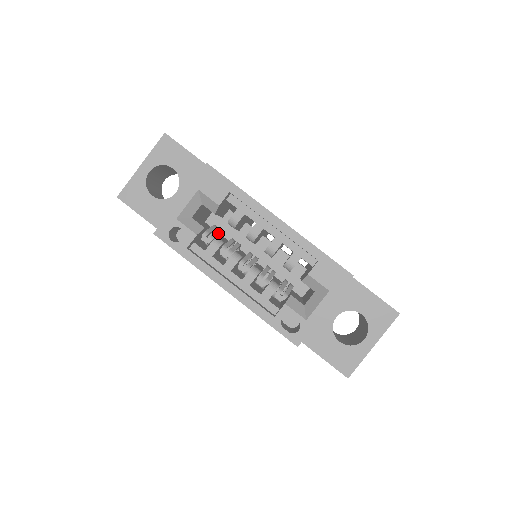
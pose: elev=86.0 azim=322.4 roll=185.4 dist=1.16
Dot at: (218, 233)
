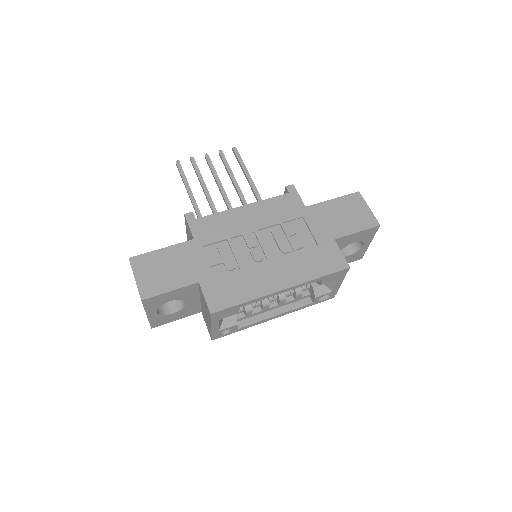
Dot at: occluded
